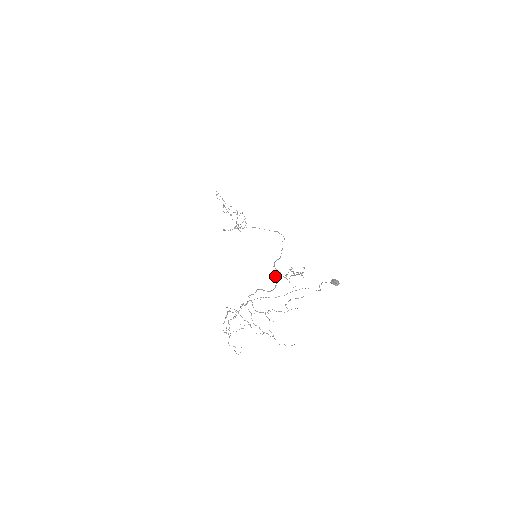
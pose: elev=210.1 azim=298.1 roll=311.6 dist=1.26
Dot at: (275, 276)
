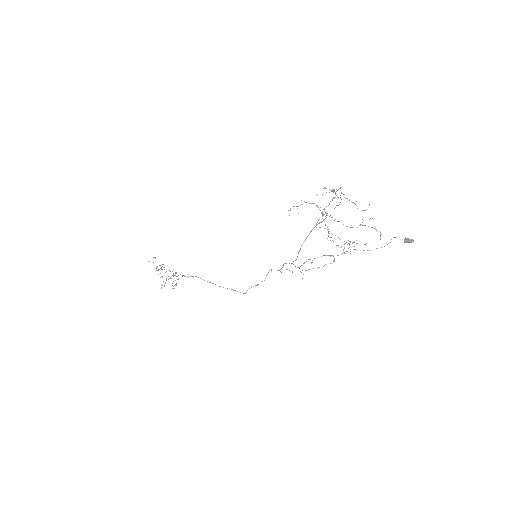
Dot at: occluded
